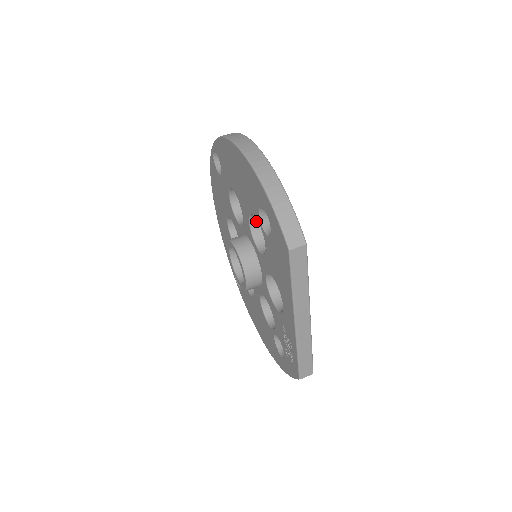
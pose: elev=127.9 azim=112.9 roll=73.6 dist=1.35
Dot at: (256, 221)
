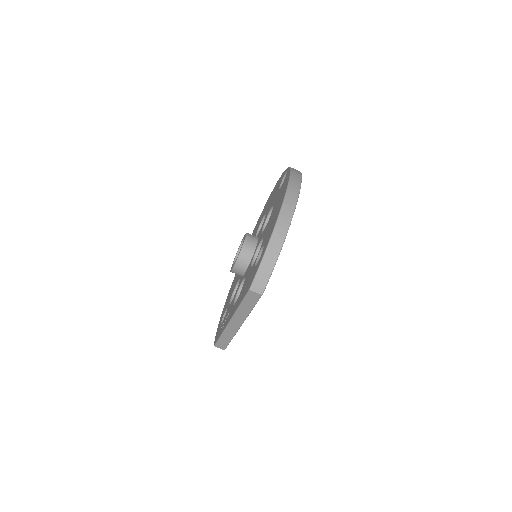
Dot at: occluded
